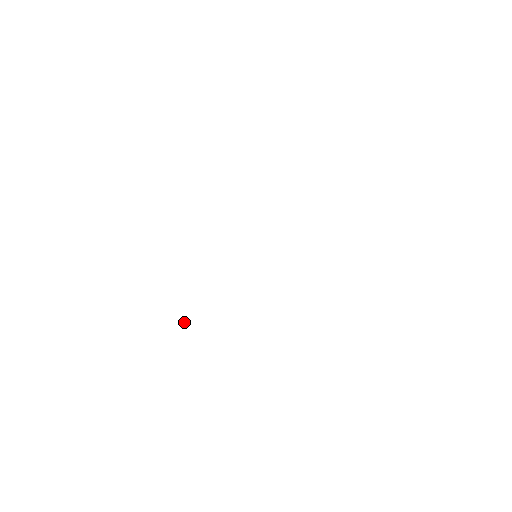
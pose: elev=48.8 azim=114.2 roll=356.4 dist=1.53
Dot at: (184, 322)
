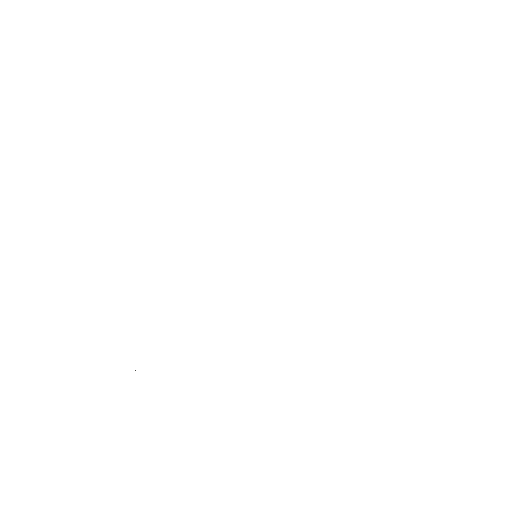
Dot at: (135, 370)
